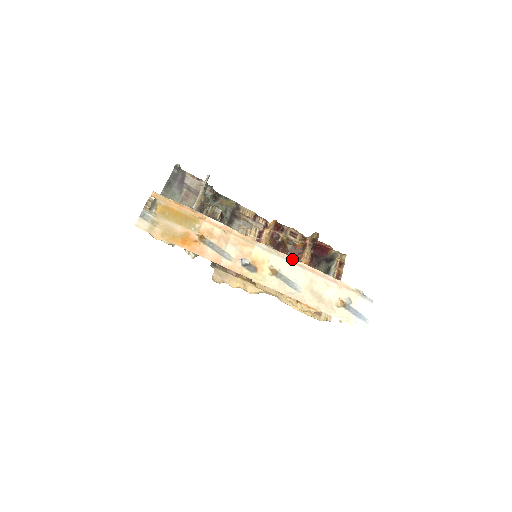
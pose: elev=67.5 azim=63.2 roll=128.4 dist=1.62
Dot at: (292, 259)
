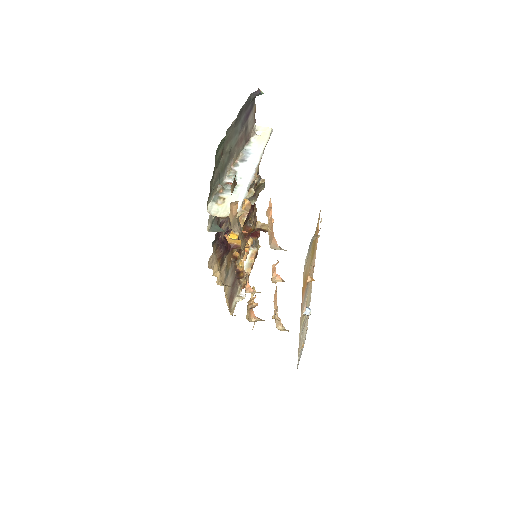
Dot at: occluded
